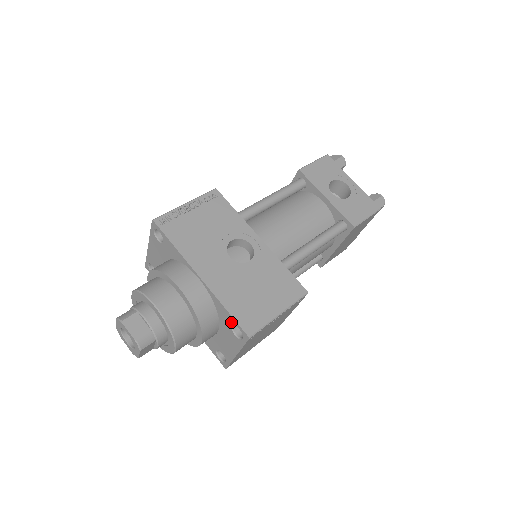
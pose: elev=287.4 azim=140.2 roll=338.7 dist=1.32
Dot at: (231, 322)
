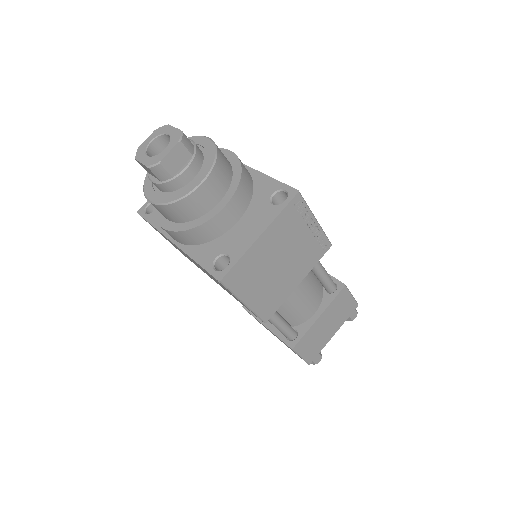
Dot at: (274, 189)
